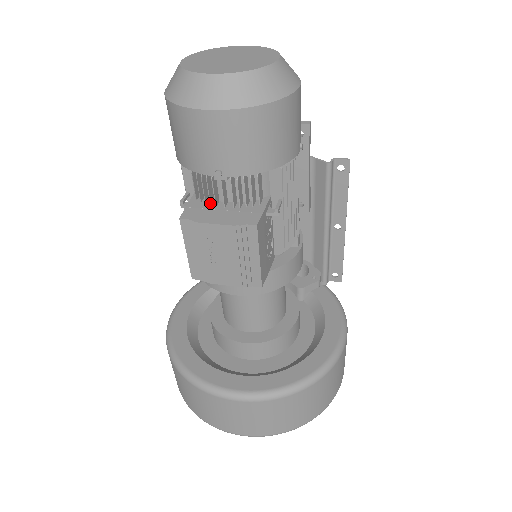
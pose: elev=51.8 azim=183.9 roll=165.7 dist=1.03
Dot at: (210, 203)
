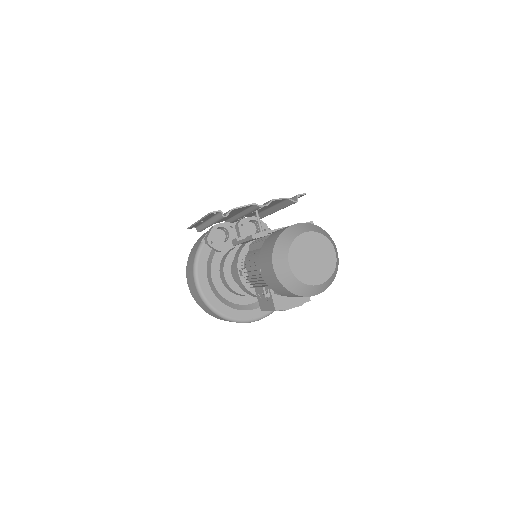
Dot at: (284, 296)
